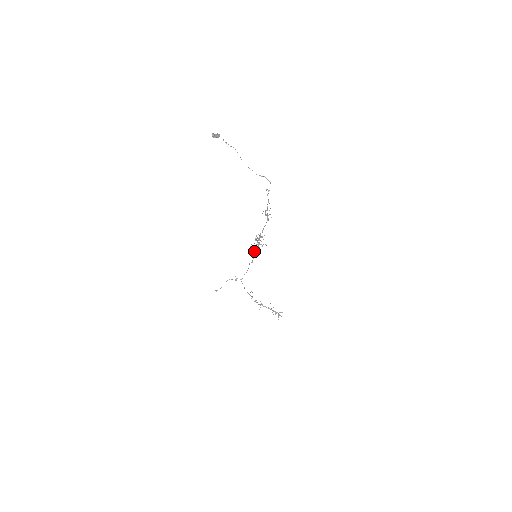
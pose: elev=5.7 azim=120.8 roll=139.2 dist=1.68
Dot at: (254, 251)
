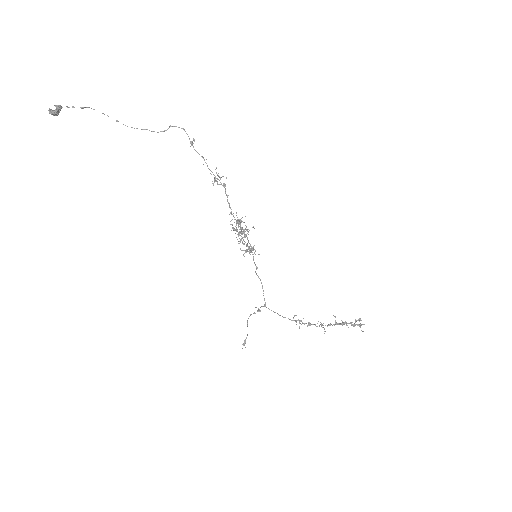
Dot at: occluded
